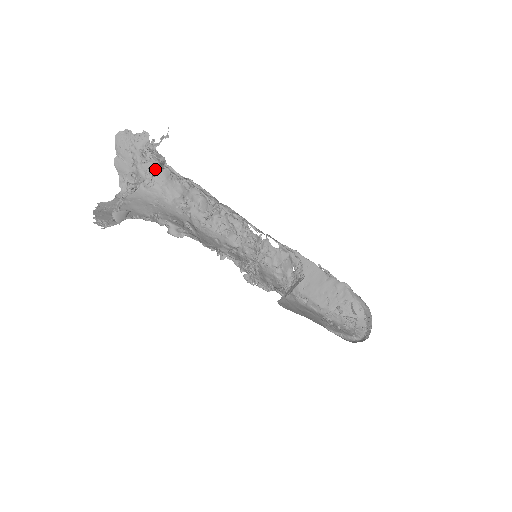
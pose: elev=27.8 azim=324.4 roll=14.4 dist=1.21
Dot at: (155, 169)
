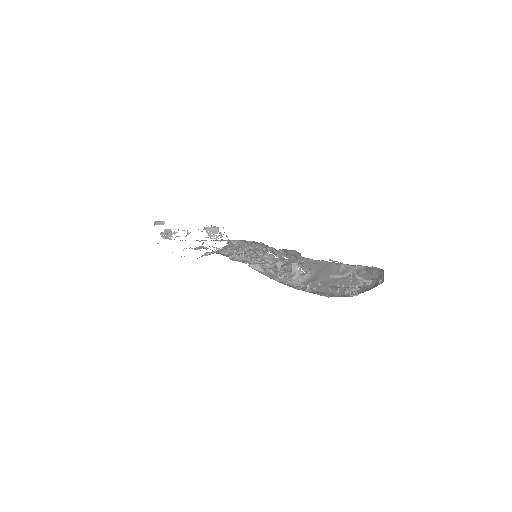
Dot at: (209, 231)
